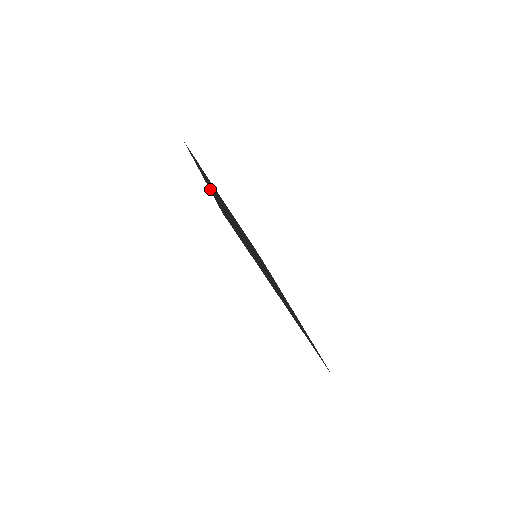
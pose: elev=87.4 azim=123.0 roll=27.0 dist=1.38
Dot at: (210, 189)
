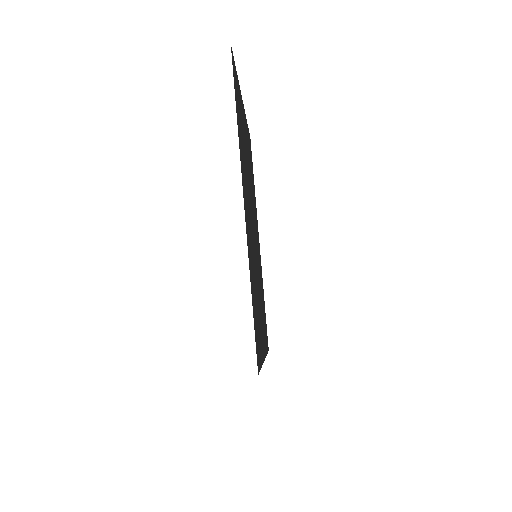
Dot at: (250, 275)
